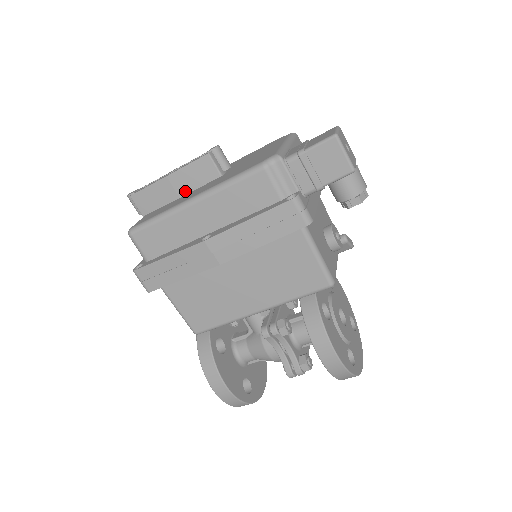
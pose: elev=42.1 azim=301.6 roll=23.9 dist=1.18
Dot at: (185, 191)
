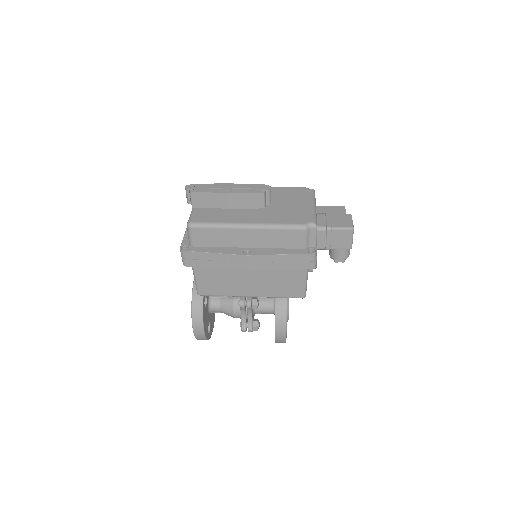
Dot at: (234, 206)
